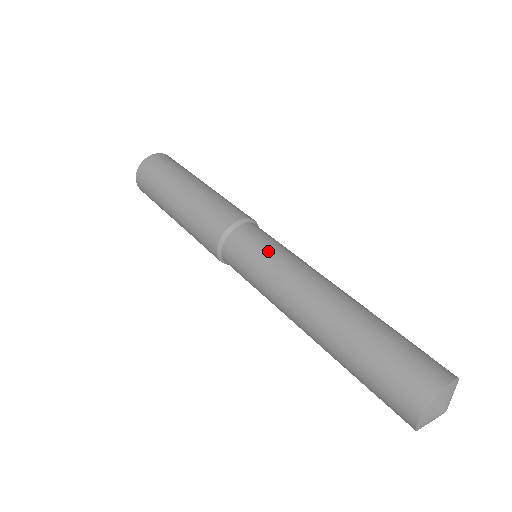
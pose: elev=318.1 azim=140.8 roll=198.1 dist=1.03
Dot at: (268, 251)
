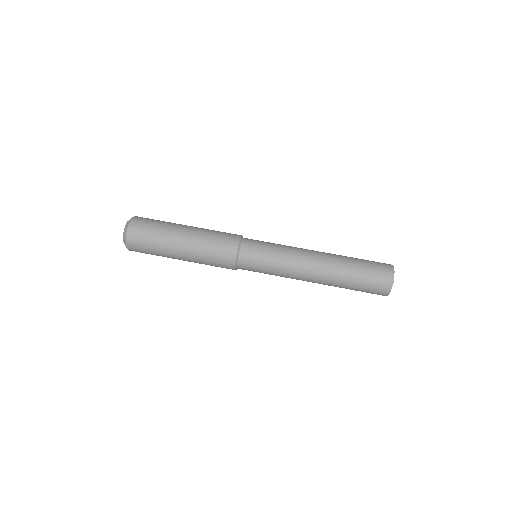
Dot at: (273, 244)
